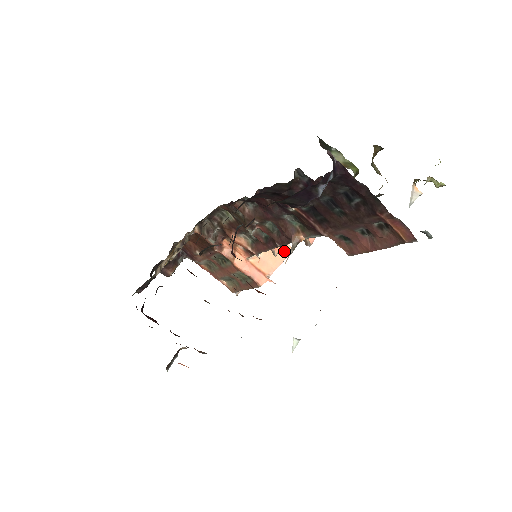
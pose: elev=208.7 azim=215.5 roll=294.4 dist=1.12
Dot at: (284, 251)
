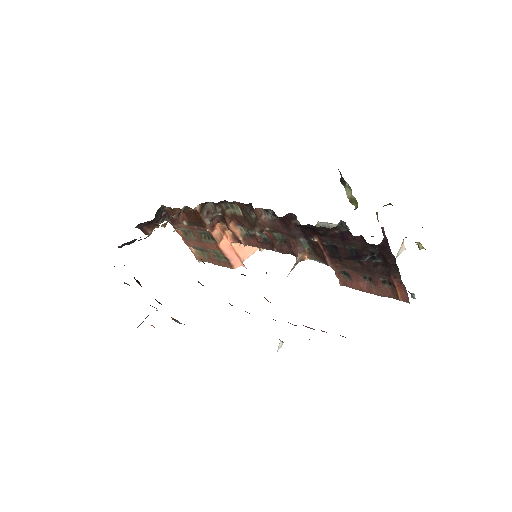
Dot at: occluded
